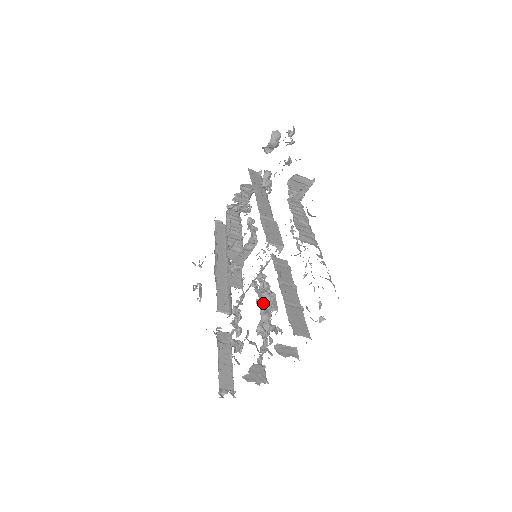
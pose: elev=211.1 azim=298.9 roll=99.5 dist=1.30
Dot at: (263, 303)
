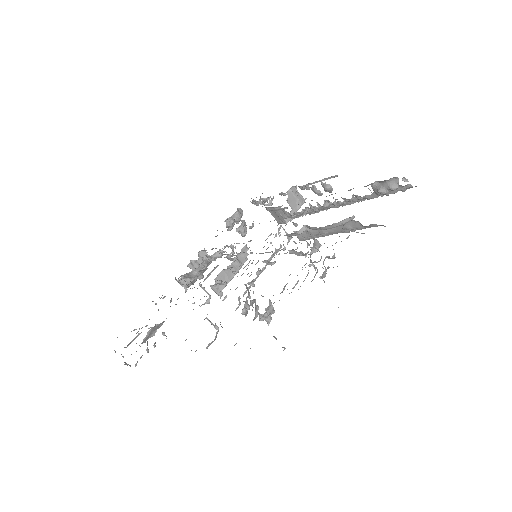
Dot at: (307, 237)
